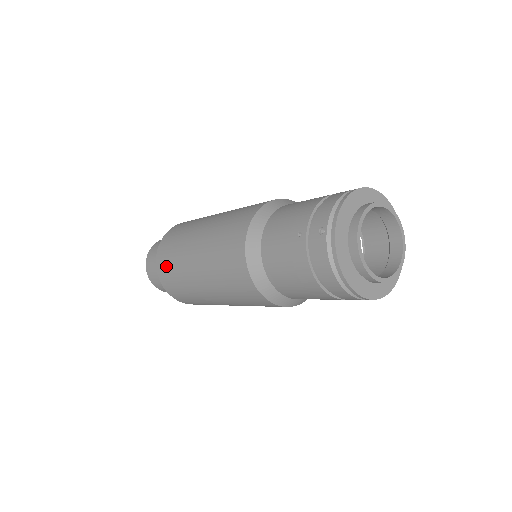
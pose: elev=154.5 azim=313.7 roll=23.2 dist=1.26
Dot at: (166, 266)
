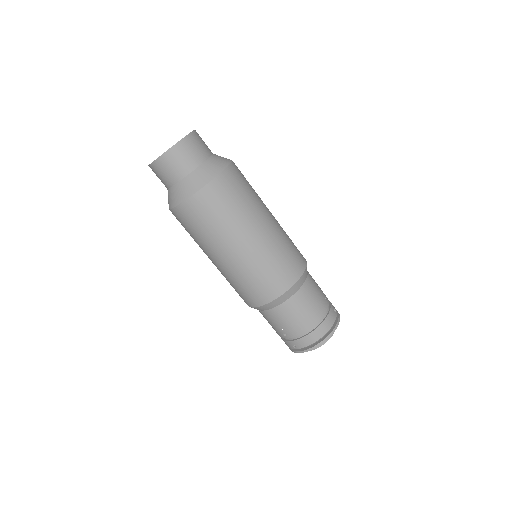
Dot at: (183, 225)
